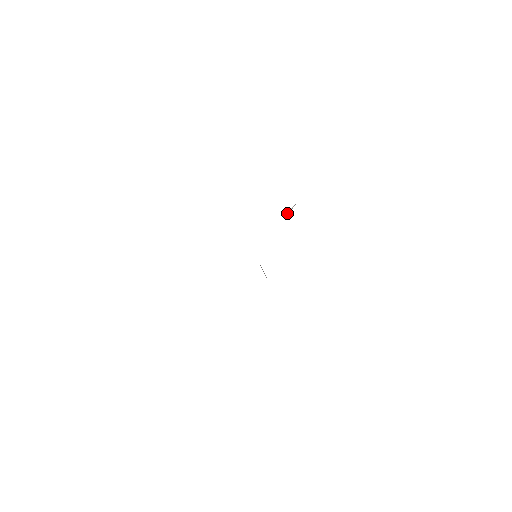
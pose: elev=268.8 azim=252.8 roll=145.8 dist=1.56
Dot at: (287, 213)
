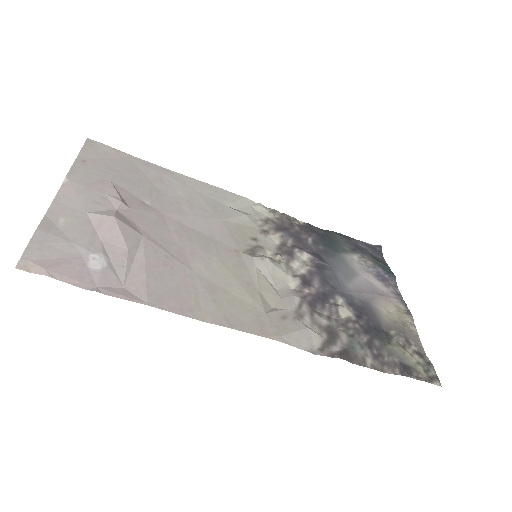
Dot at: (318, 315)
